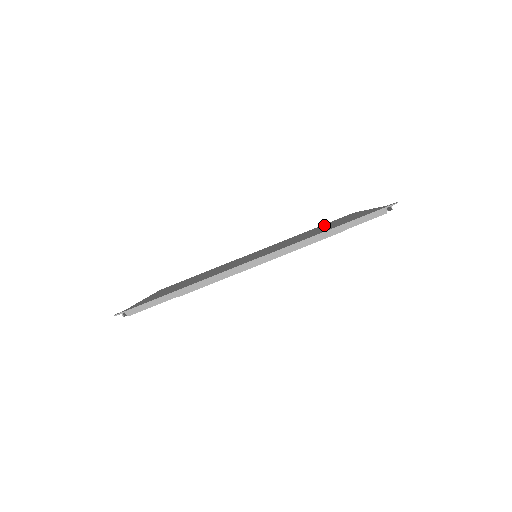
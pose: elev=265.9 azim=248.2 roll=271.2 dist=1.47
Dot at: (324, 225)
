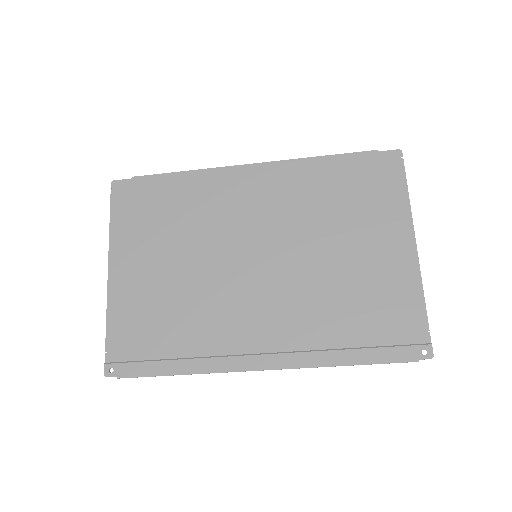
Dot at: (353, 188)
